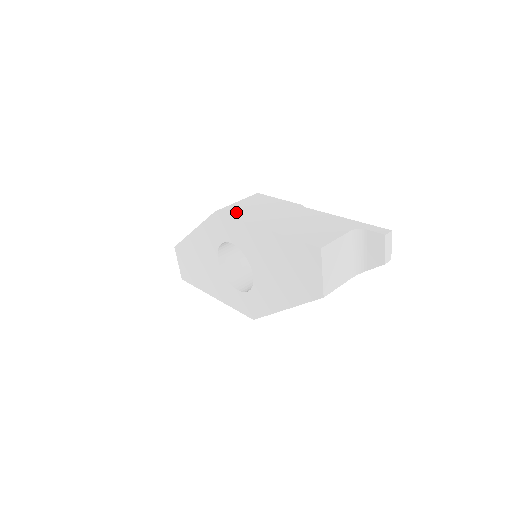
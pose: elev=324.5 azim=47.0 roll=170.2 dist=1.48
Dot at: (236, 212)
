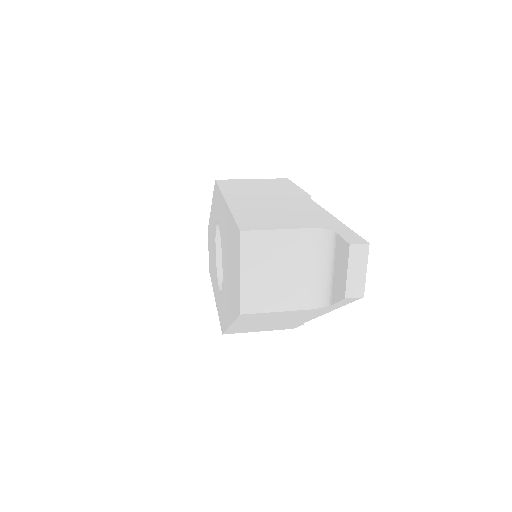
Dot at: (231, 184)
